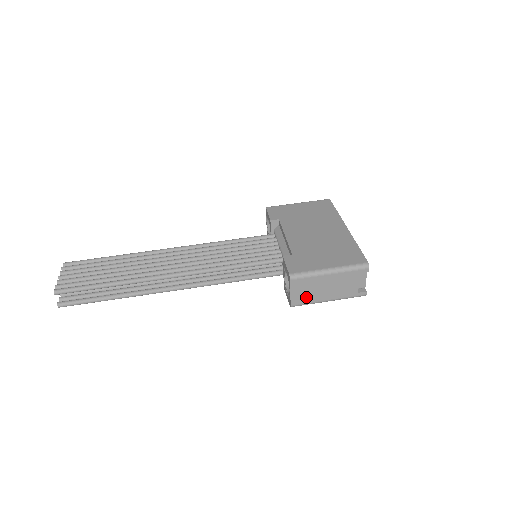
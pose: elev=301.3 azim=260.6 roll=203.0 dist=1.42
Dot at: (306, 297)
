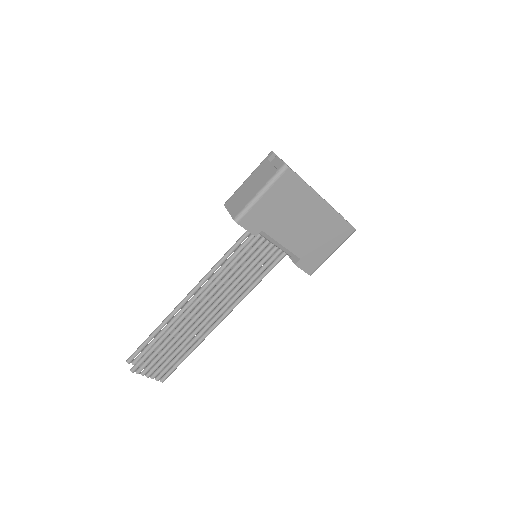
Dot at: occluded
